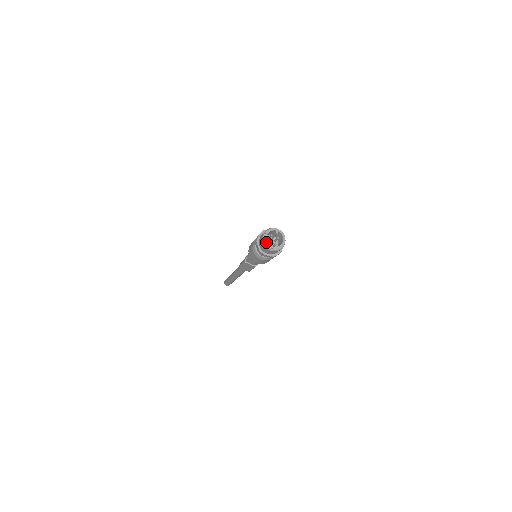
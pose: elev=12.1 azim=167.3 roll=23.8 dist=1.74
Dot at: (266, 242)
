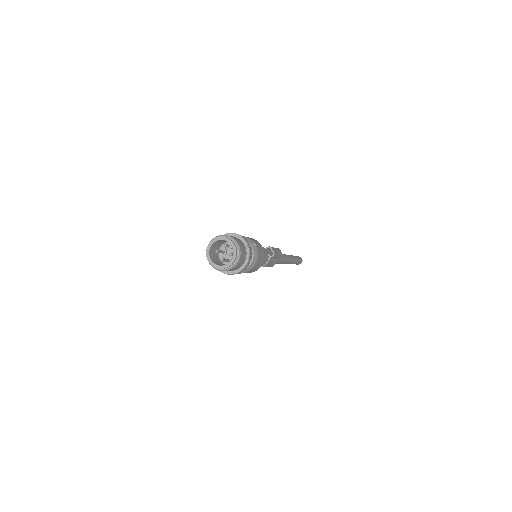
Dot at: (207, 249)
